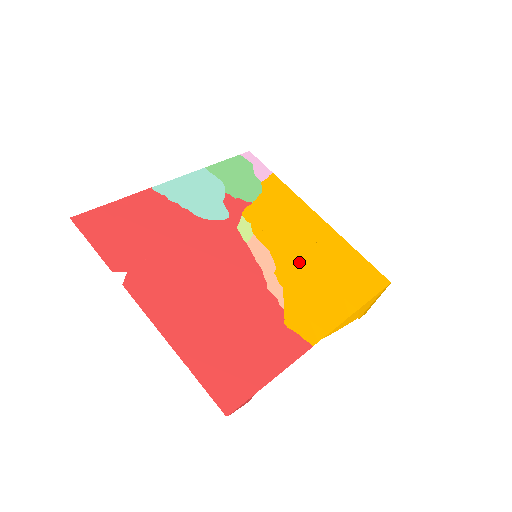
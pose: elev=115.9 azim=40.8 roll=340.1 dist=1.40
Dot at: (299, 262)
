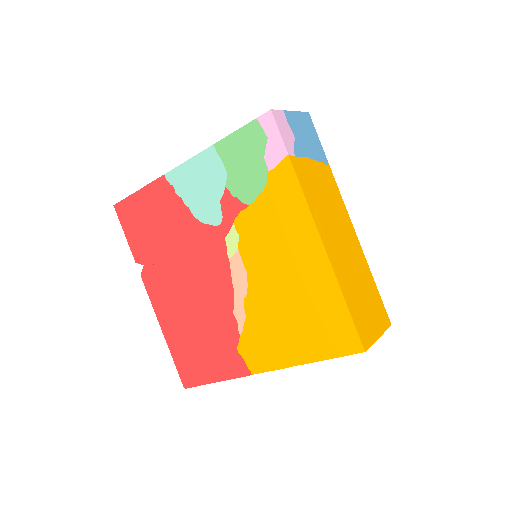
Dot at: (271, 294)
